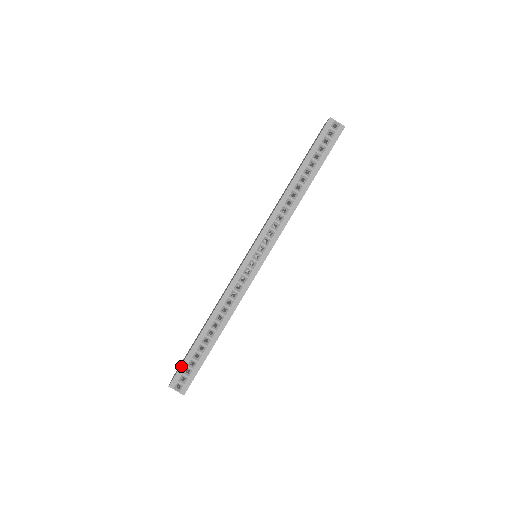
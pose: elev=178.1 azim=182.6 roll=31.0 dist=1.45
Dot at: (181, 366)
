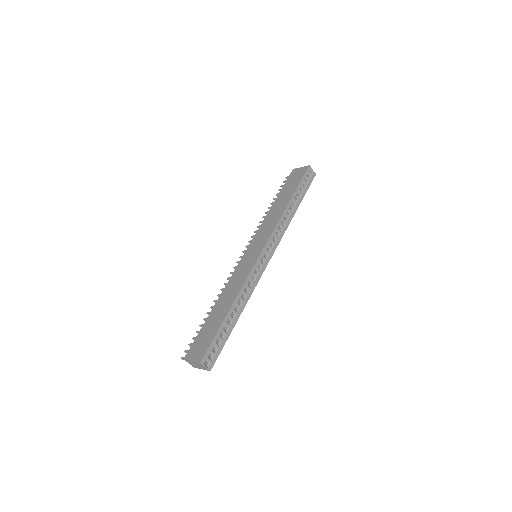
Dot at: (211, 344)
